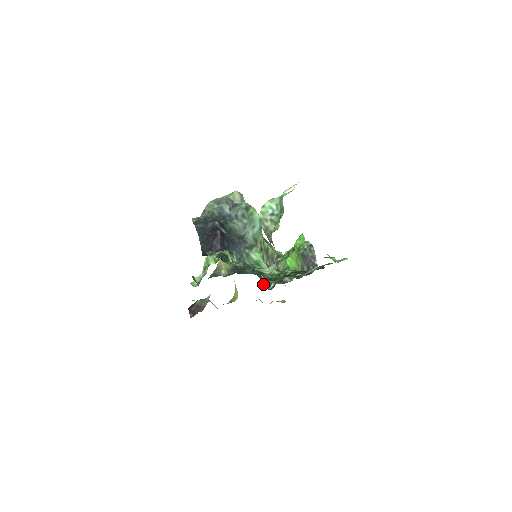
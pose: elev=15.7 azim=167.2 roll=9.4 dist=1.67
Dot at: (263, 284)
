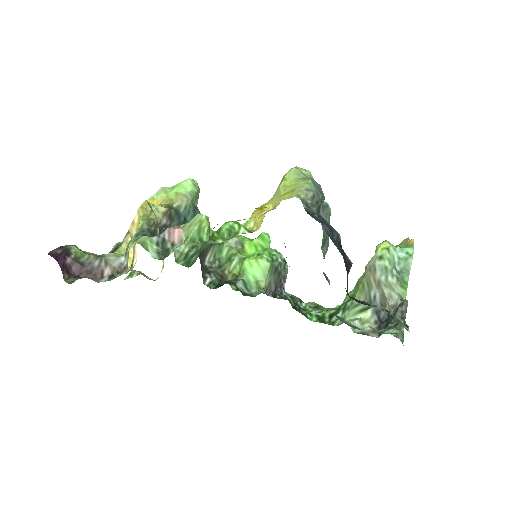
Dot at: occluded
